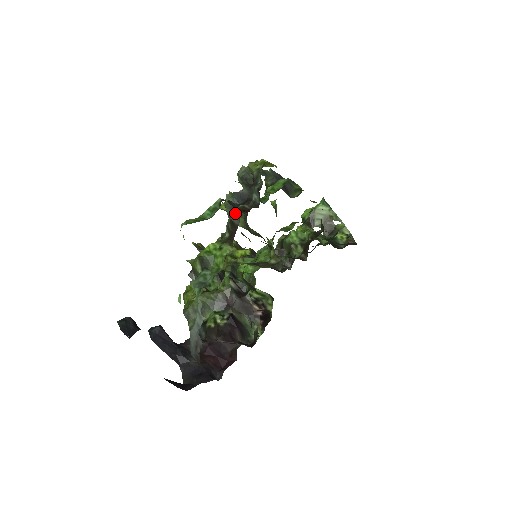
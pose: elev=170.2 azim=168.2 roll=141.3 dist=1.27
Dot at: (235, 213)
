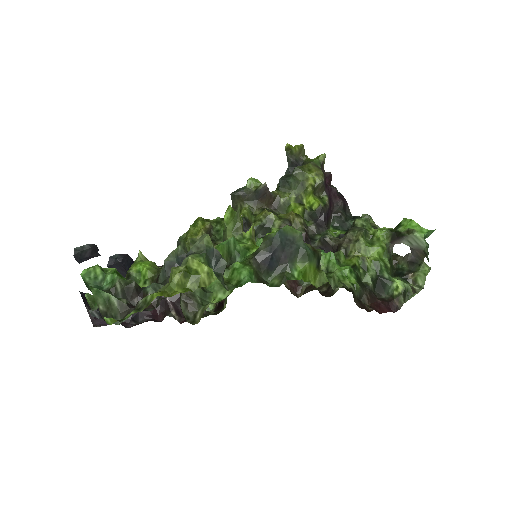
Dot at: (165, 274)
